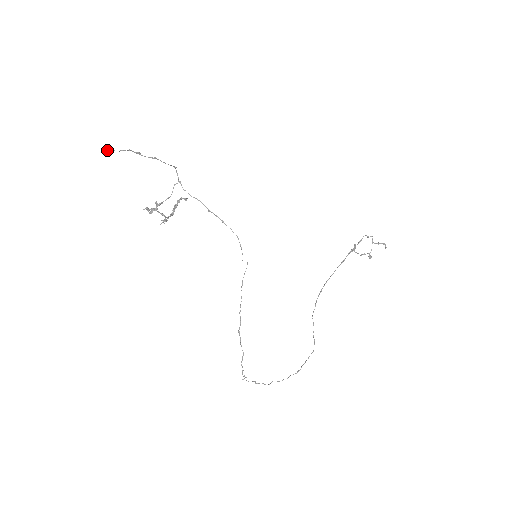
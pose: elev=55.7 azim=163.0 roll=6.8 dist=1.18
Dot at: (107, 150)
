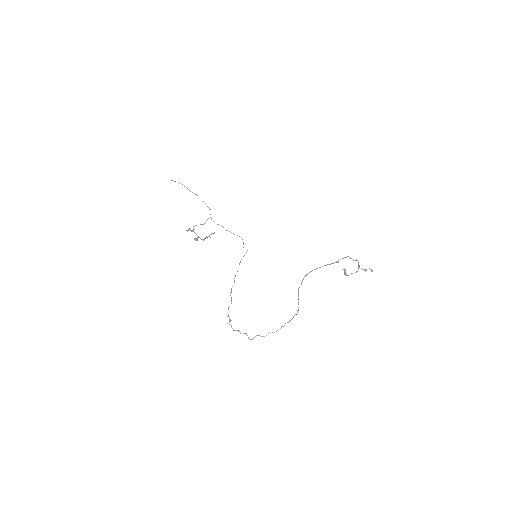
Dot at: occluded
